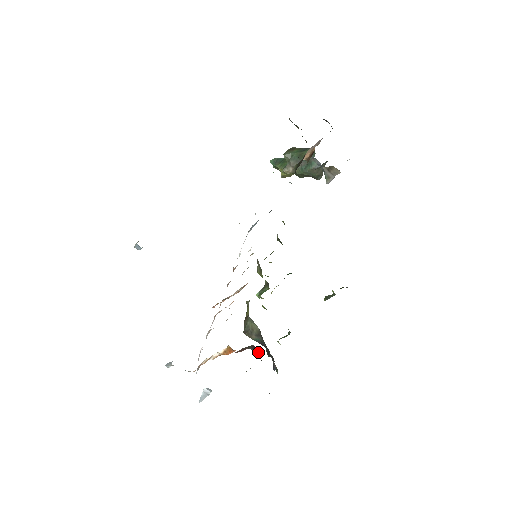
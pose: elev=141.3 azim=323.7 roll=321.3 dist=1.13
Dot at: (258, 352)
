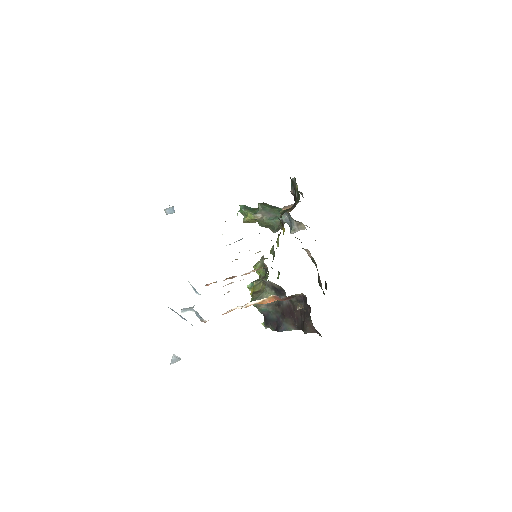
Dot at: (303, 301)
